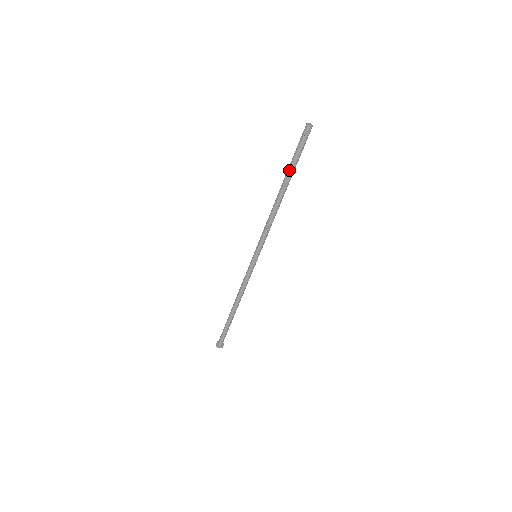
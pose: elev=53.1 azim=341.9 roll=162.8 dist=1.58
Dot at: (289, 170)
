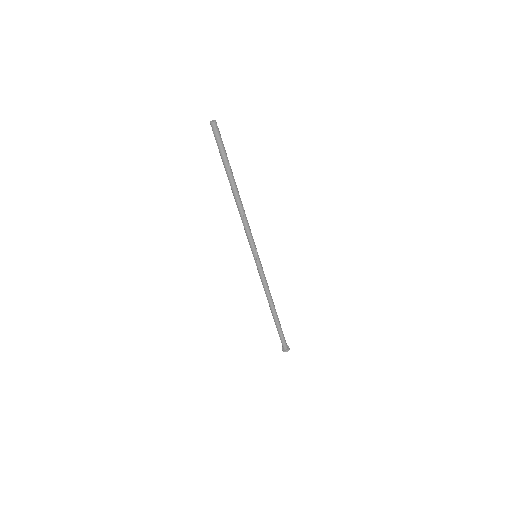
Dot at: occluded
